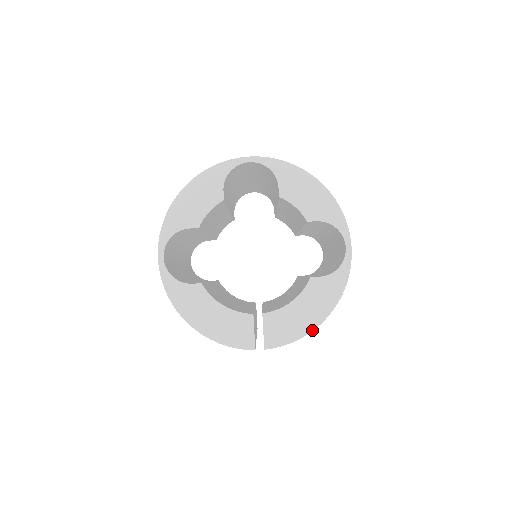
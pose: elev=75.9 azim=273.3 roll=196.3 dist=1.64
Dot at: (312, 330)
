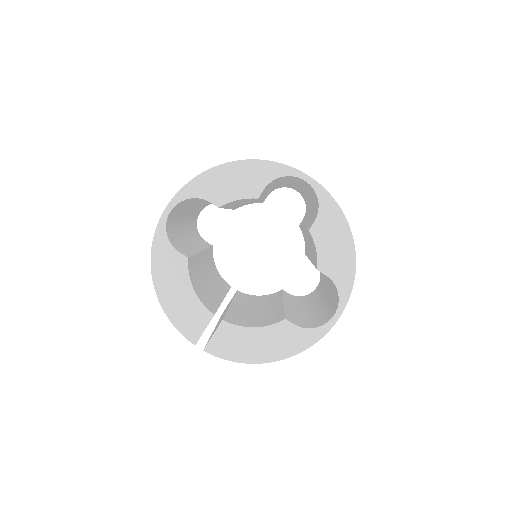
Dot at: (255, 363)
